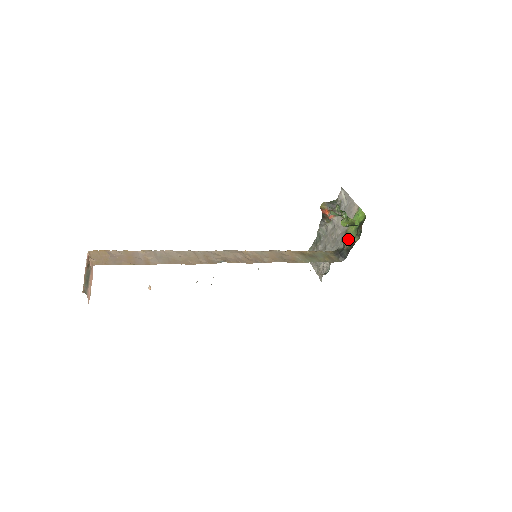
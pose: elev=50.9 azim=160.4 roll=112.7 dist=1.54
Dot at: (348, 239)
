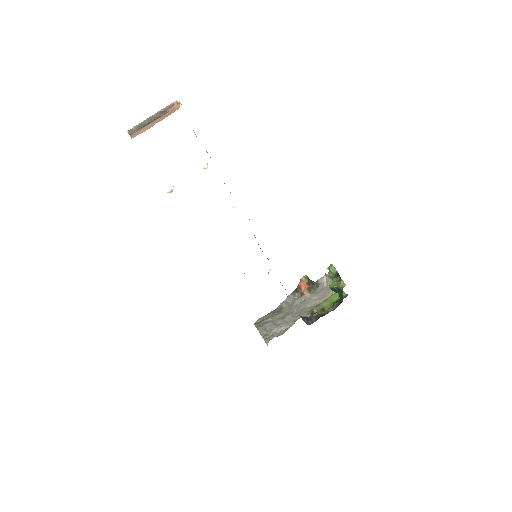
Dot at: (319, 311)
